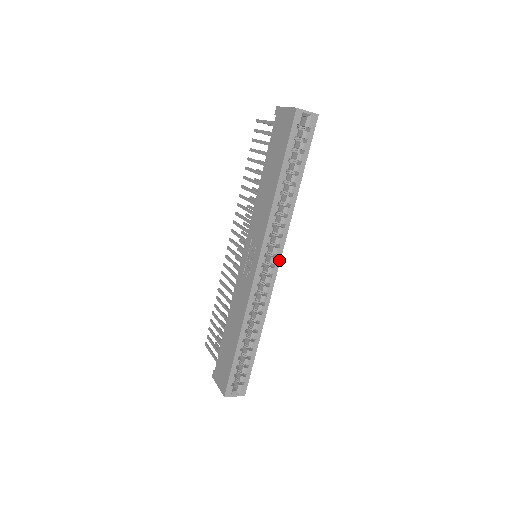
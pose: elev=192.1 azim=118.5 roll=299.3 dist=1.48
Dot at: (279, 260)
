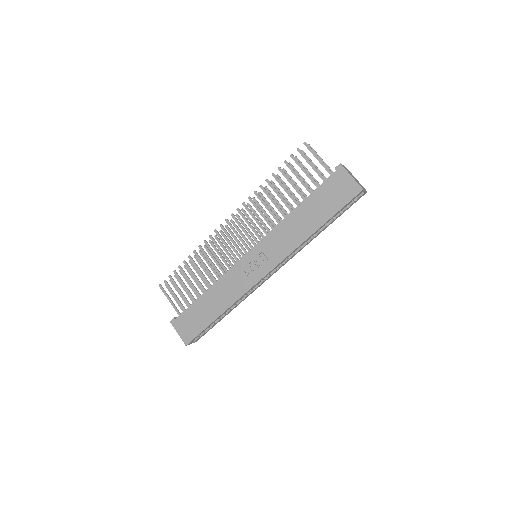
Dot at: (277, 270)
